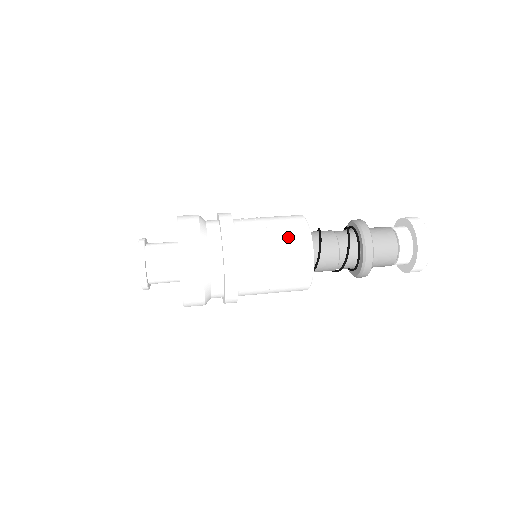
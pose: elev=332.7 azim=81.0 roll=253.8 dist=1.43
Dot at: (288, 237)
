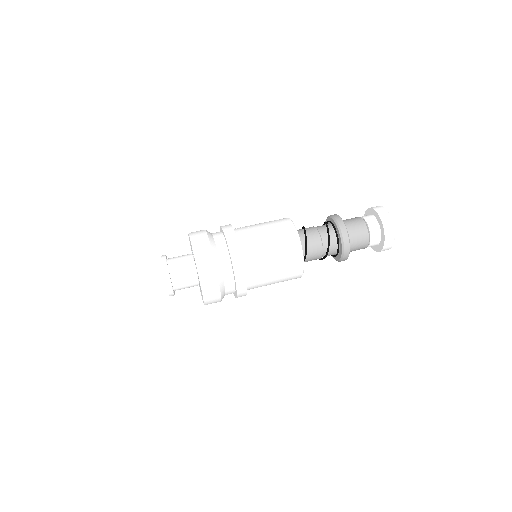
Dot at: (279, 236)
